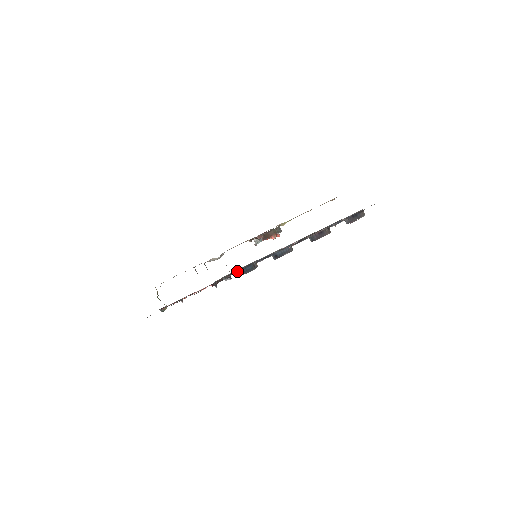
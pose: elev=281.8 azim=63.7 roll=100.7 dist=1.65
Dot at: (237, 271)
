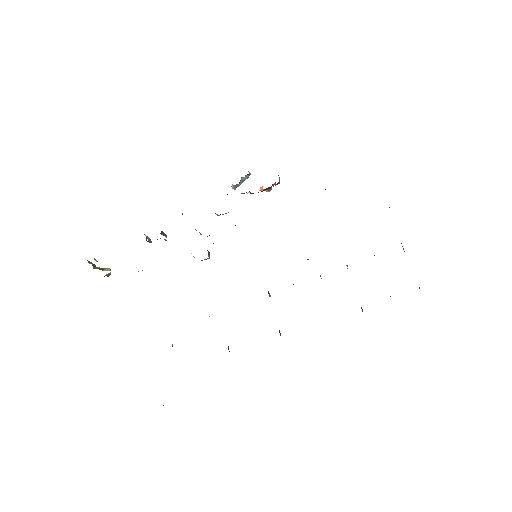
Dot at: occluded
